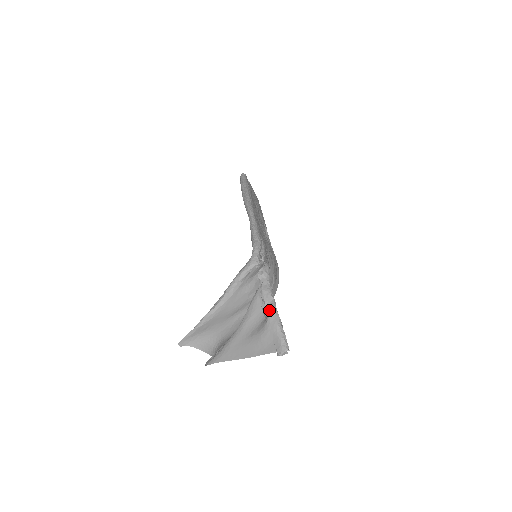
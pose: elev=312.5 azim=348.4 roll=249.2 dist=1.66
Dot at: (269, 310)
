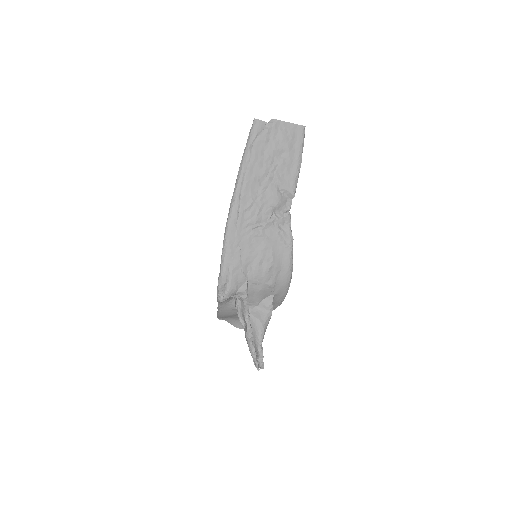
Dot at: occluded
